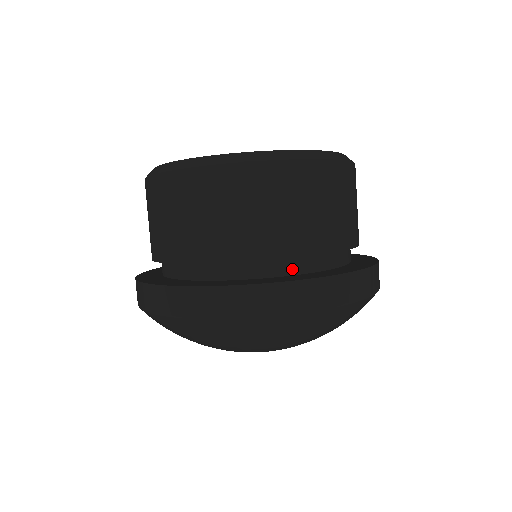
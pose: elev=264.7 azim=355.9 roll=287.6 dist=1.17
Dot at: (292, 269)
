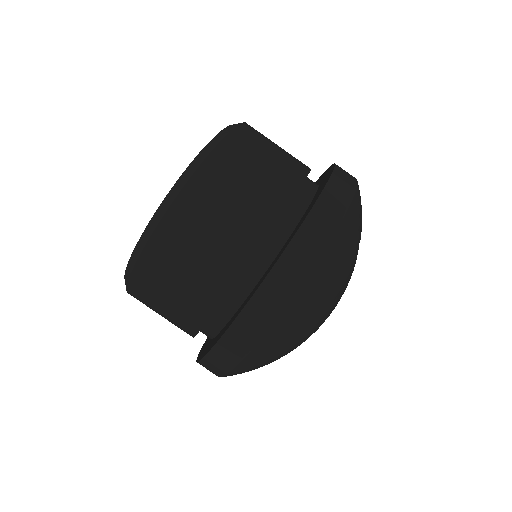
Dot at: (232, 307)
